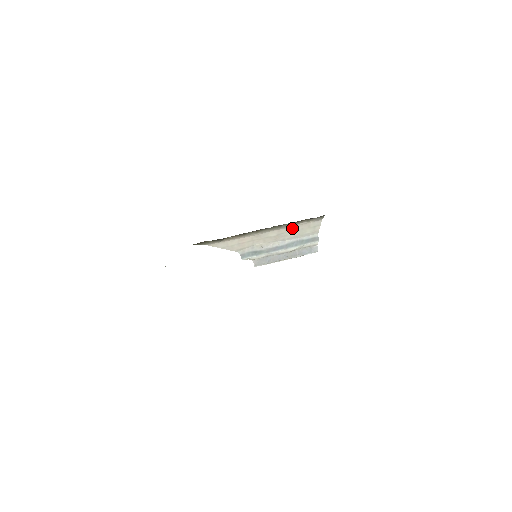
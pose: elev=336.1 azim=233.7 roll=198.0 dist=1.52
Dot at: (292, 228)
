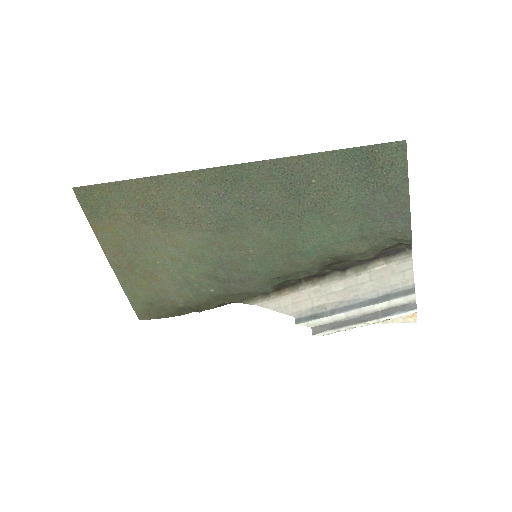
Dot at: (365, 277)
